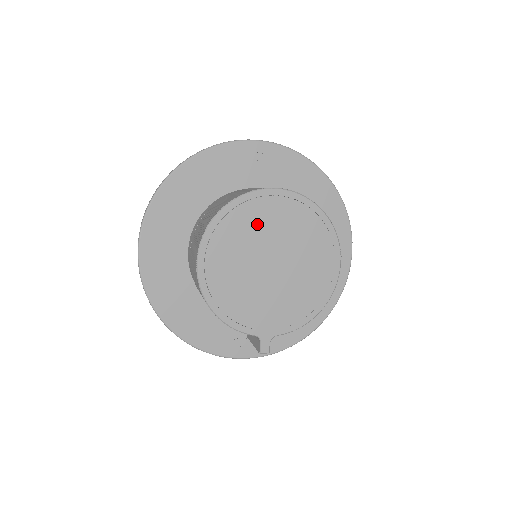
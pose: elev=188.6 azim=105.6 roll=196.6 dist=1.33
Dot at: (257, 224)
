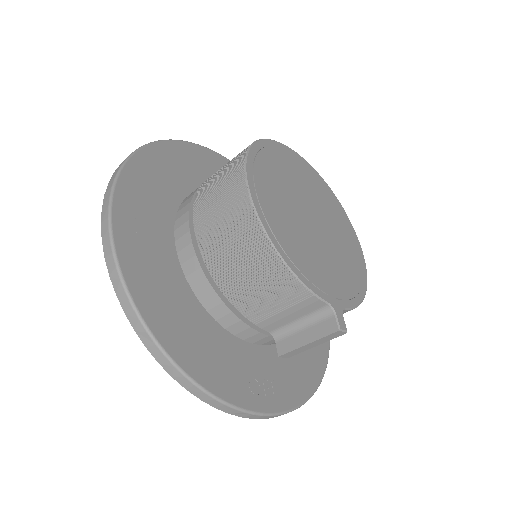
Dot at: (288, 172)
